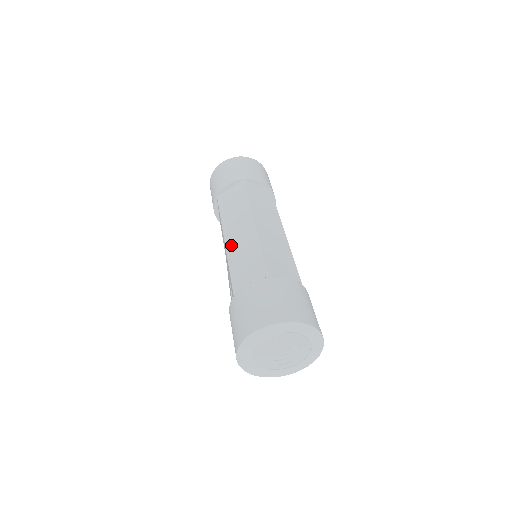
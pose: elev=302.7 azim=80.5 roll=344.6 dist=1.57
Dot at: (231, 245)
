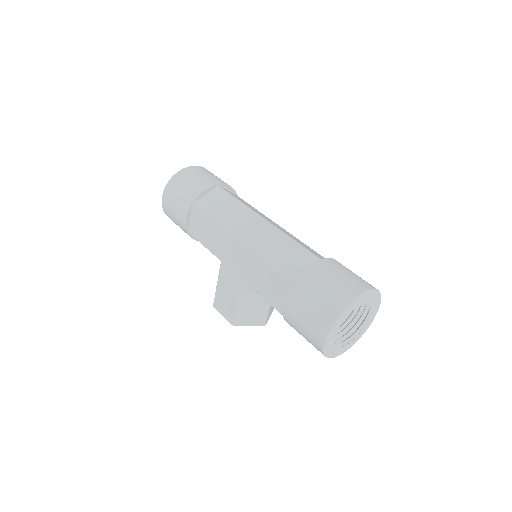
Dot at: (251, 243)
